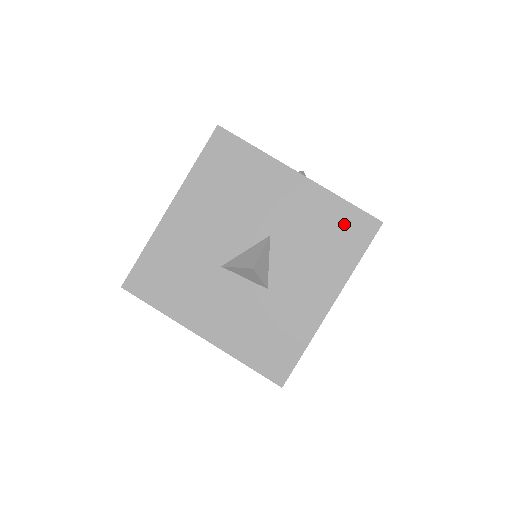
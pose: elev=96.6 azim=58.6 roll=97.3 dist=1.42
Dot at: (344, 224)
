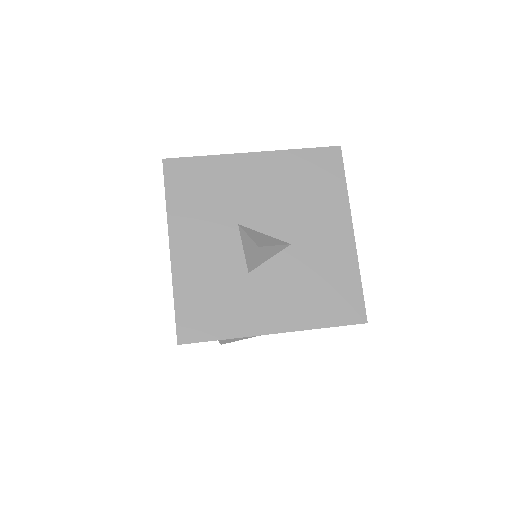
Dot at: (343, 294)
